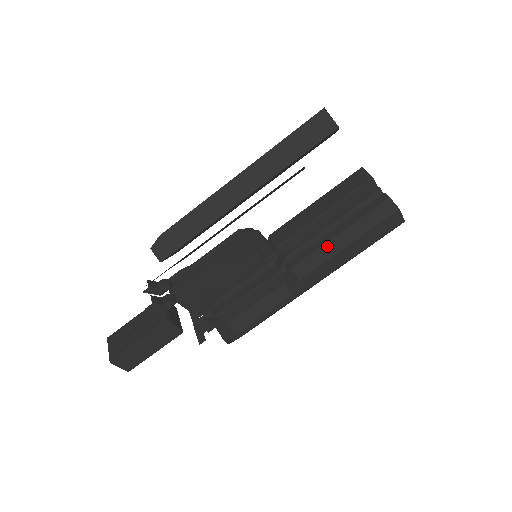
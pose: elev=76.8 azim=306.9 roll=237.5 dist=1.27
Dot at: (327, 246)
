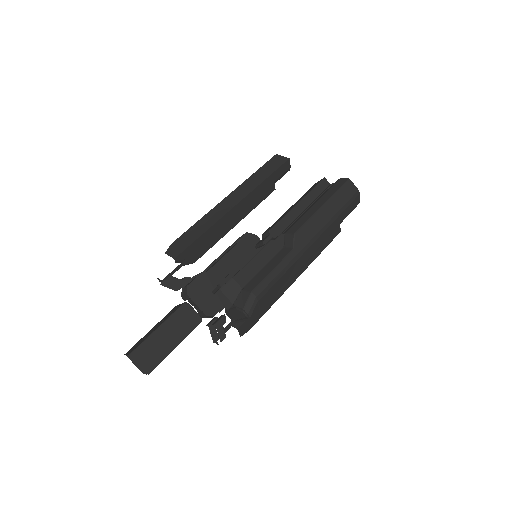
Dot at: (308, 212)
